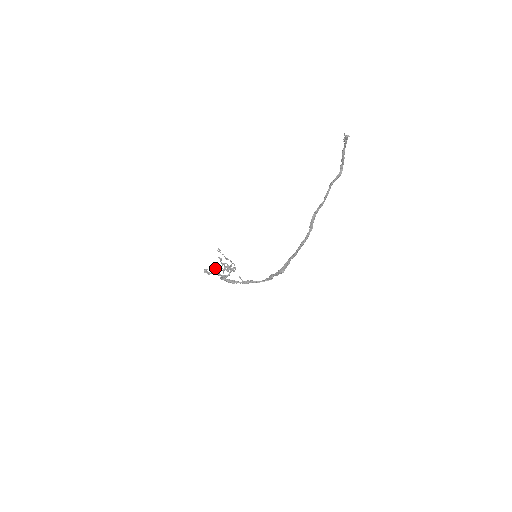
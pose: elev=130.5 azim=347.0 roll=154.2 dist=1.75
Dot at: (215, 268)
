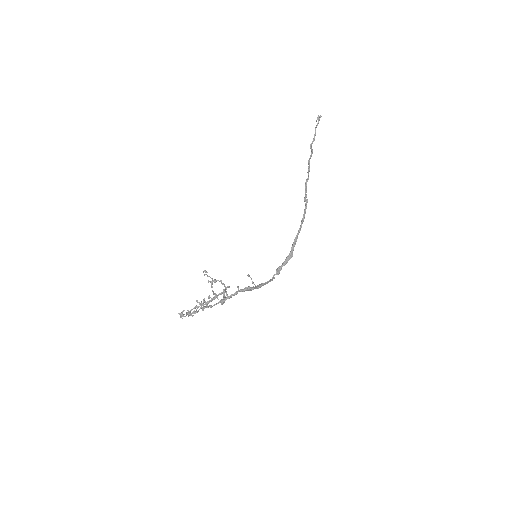
Dot at: occluded
